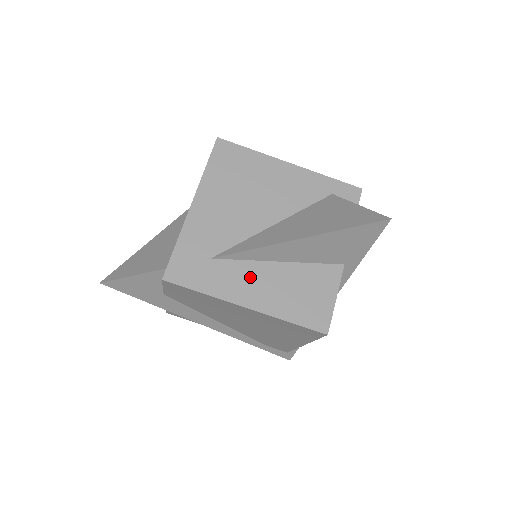
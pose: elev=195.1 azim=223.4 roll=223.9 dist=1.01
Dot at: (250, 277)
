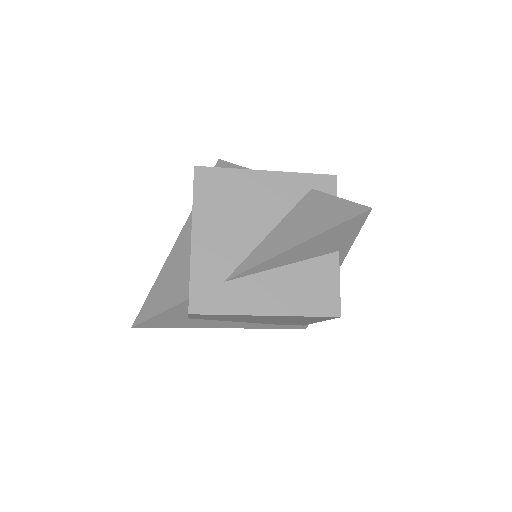
Dot at: (262, 288)
